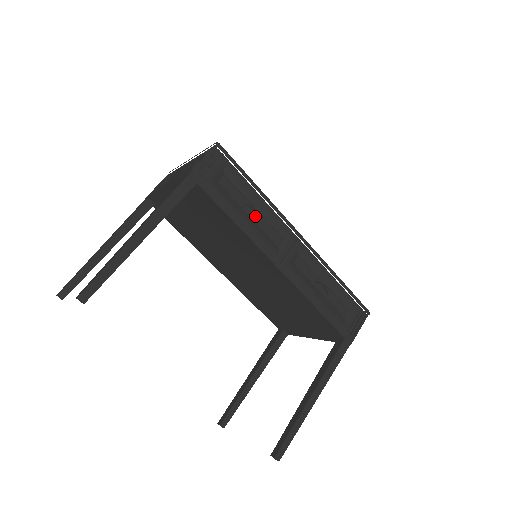
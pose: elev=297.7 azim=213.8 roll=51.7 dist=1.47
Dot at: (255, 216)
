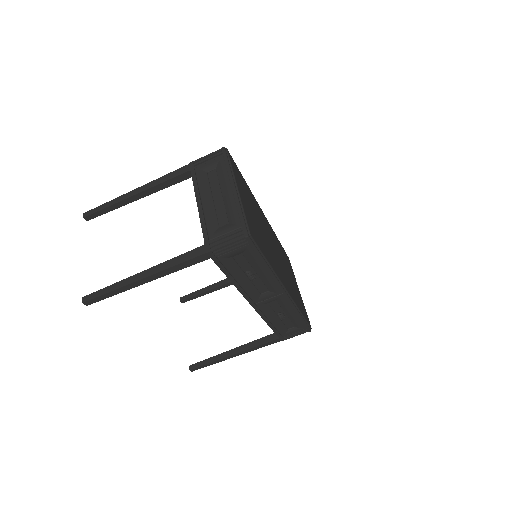
Dot at: occluded
